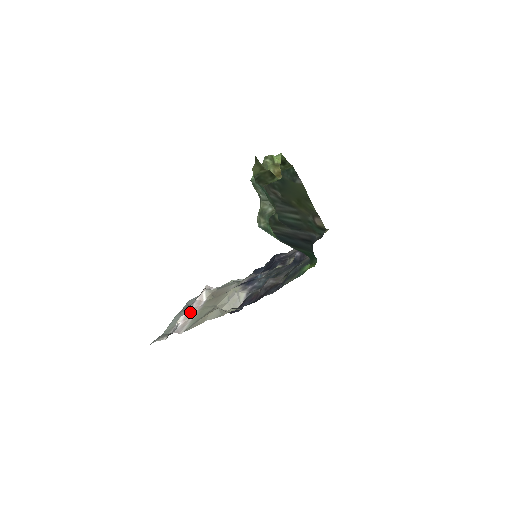
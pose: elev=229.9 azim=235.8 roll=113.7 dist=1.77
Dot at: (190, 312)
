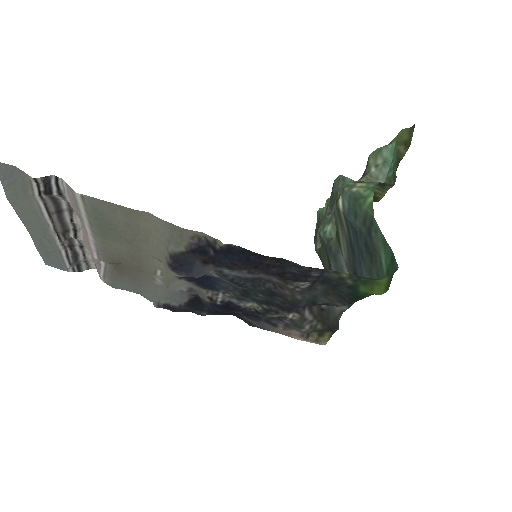
Dot at: occluded
